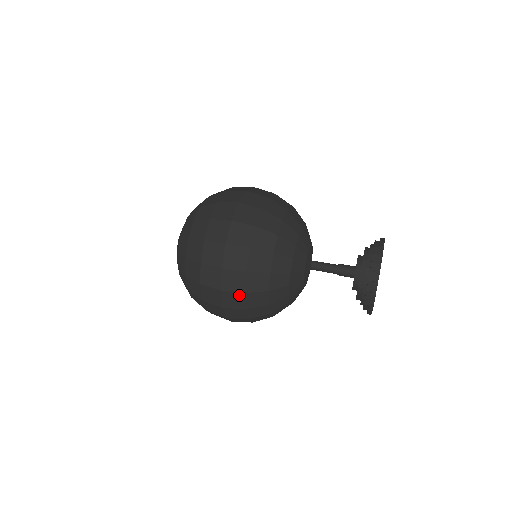
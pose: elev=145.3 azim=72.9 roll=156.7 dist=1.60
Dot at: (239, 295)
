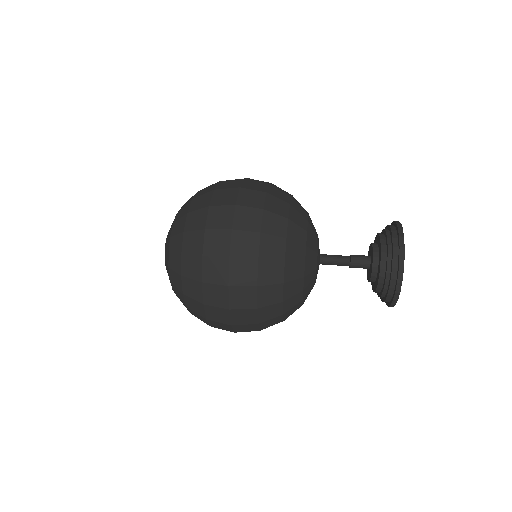
Dot at: (252, 325)
